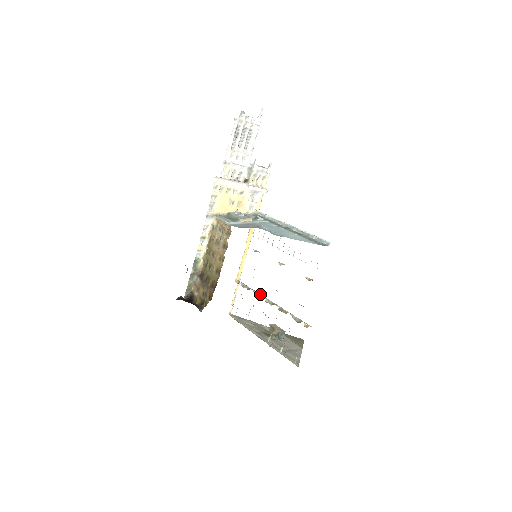
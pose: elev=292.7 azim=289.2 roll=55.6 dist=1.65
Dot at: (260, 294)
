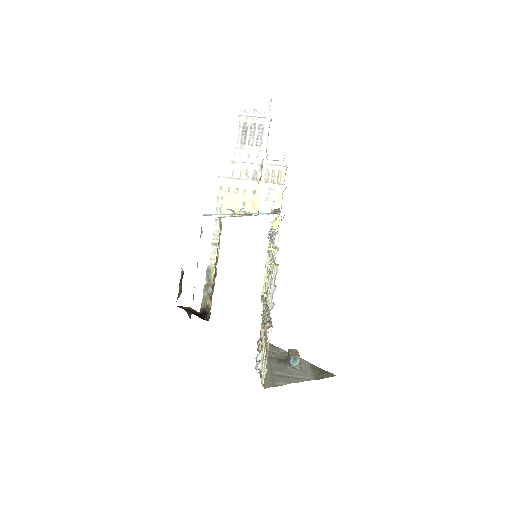
Dot at: occluded
